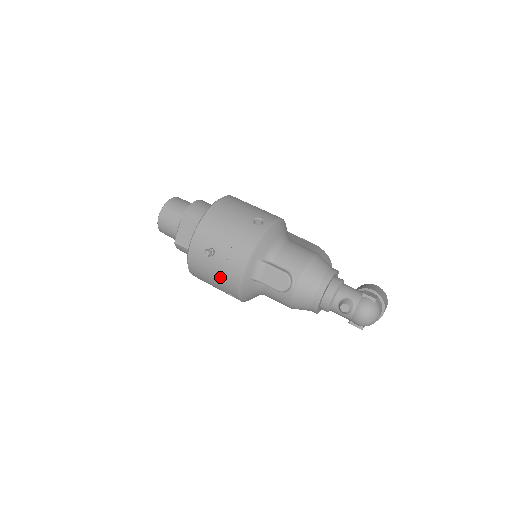
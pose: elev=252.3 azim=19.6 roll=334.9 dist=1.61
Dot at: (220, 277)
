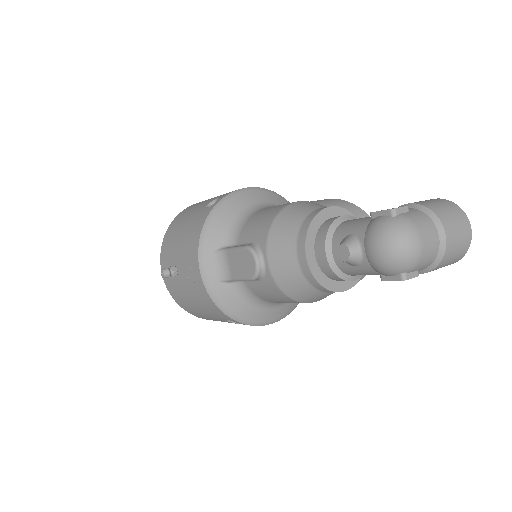
Dot at: (197, 299)
